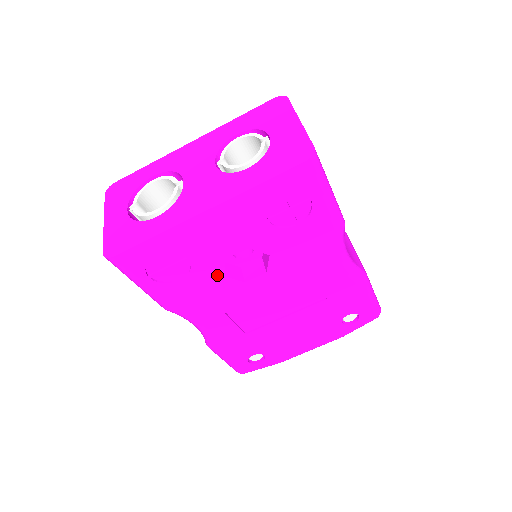
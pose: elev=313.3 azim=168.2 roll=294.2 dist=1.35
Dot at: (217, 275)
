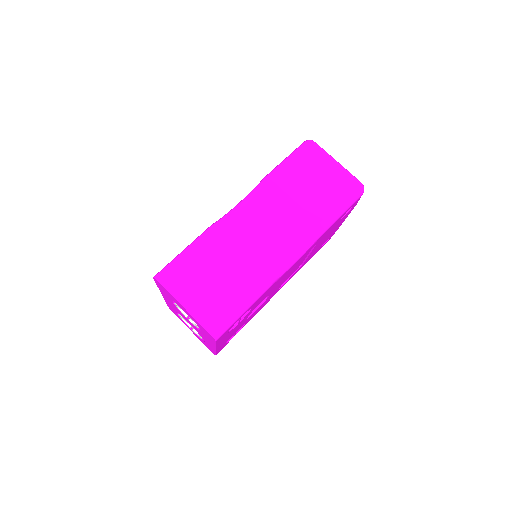
Dot at: occluded
